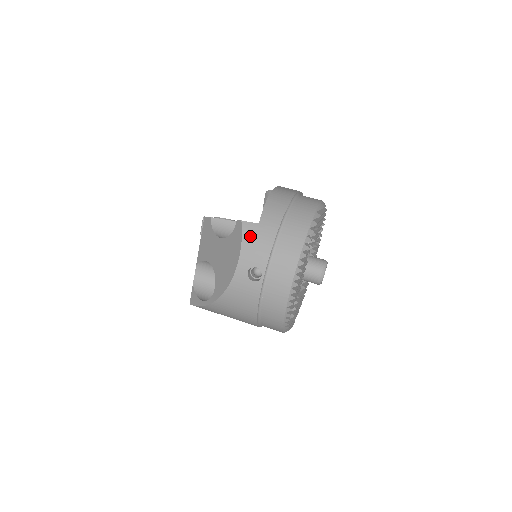
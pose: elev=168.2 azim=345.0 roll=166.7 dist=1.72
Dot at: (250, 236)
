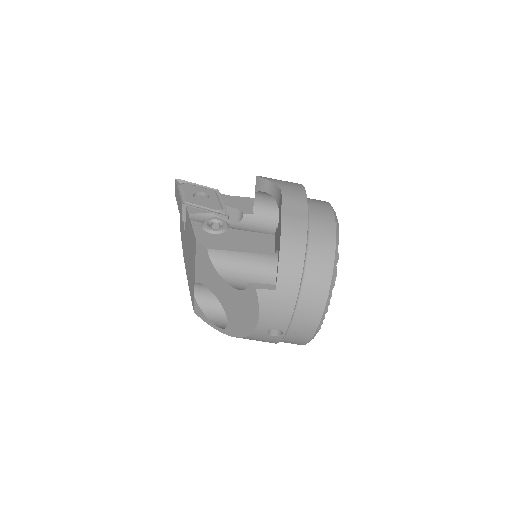
Dot at: (268, 304)
